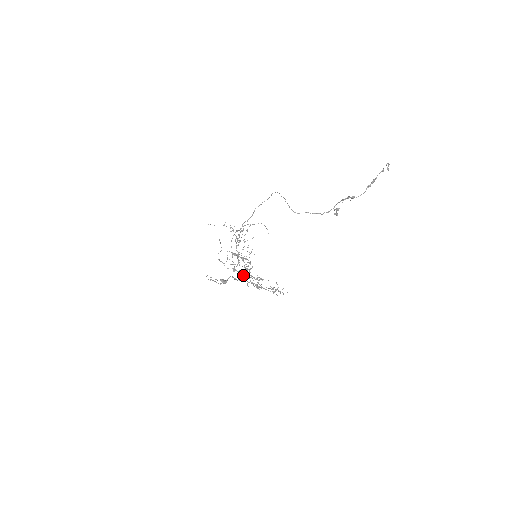
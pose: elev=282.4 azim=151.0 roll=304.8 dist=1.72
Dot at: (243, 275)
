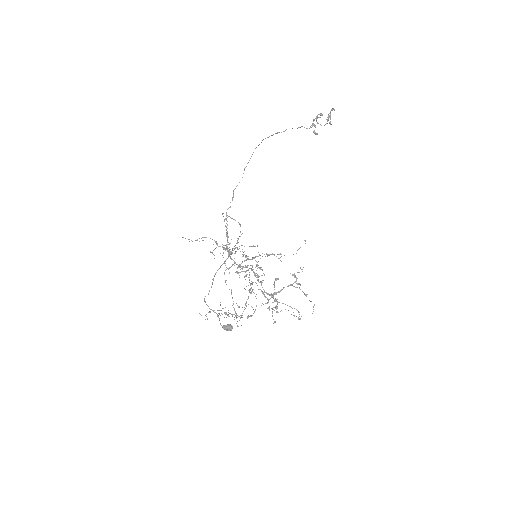
Dot at: occluded
